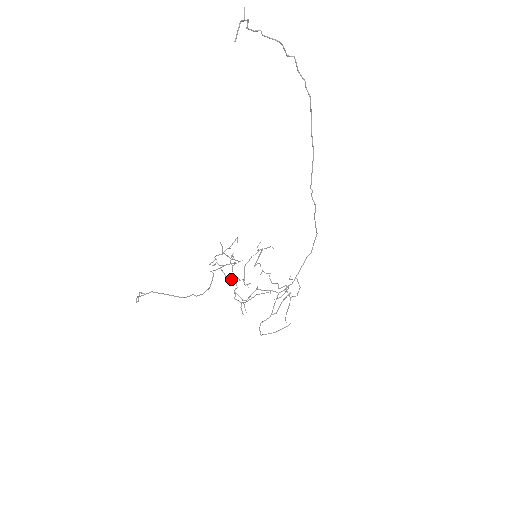
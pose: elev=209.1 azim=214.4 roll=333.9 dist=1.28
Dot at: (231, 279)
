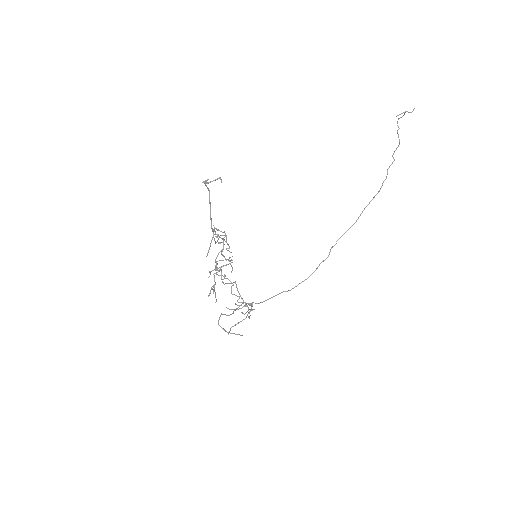
Dot at: (224, 256)
